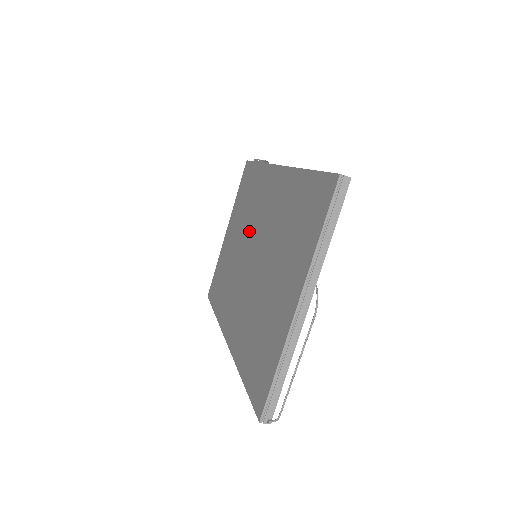
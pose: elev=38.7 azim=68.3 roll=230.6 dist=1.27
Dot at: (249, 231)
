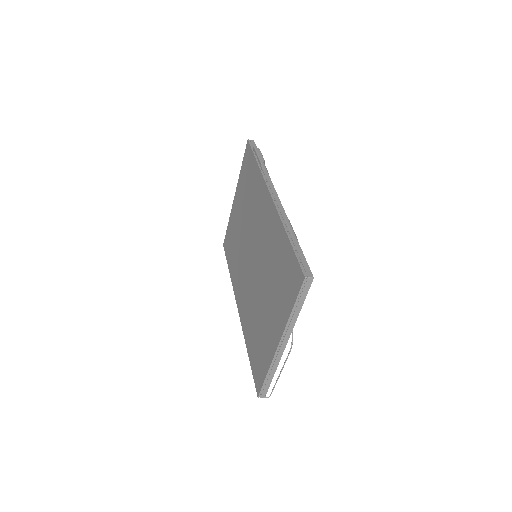
Dot at: (250, 229)
